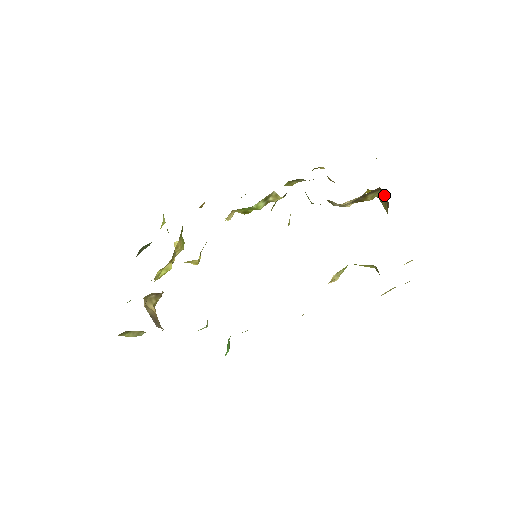
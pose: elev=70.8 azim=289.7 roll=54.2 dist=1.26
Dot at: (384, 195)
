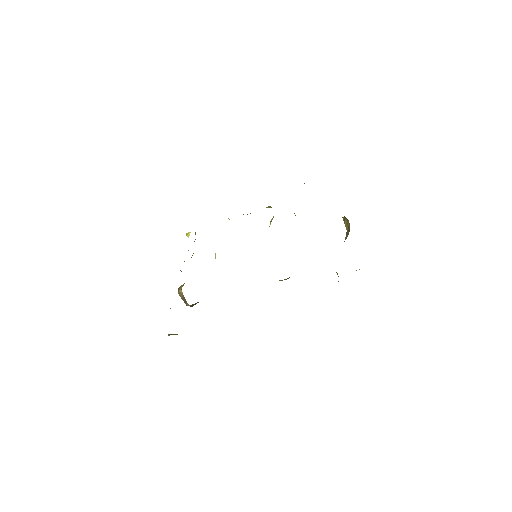
Dot at: (348, 220)
